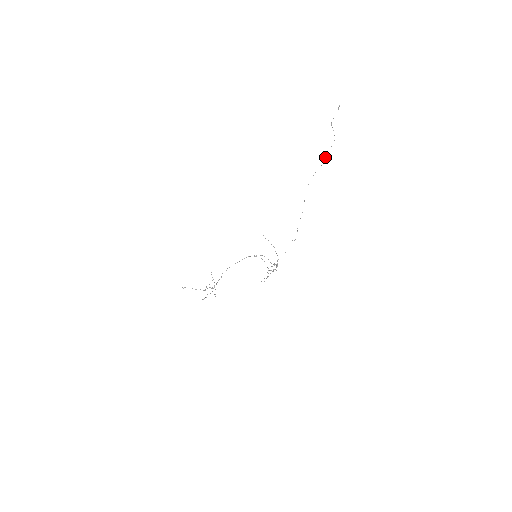
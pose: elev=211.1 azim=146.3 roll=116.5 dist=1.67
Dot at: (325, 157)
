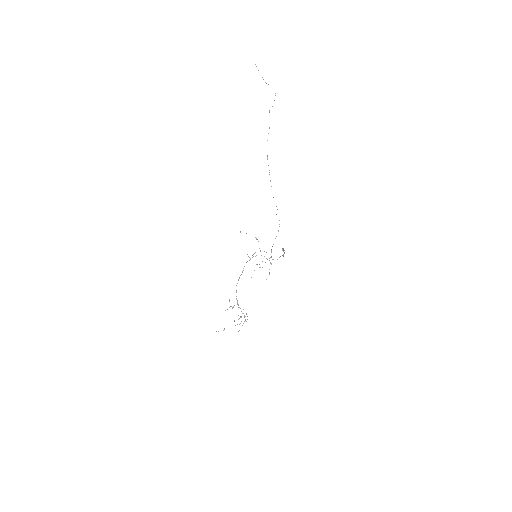
Dot at: occluded
